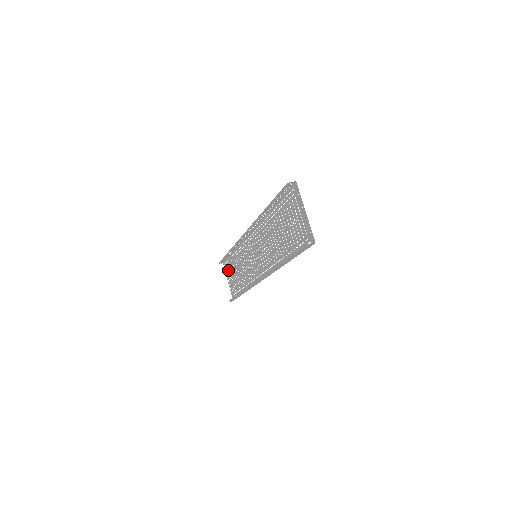
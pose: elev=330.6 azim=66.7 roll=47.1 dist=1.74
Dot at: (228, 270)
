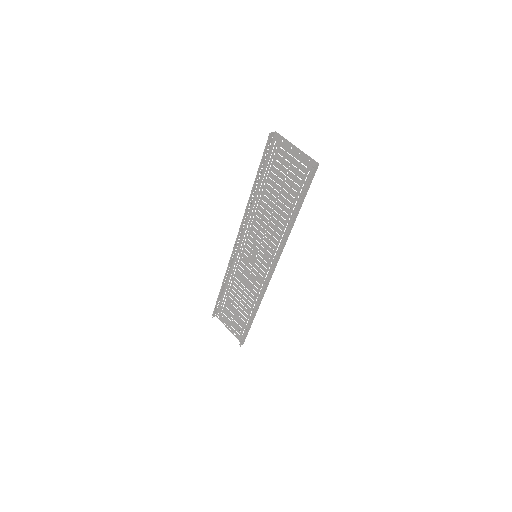
Dot at: (225, 316)
